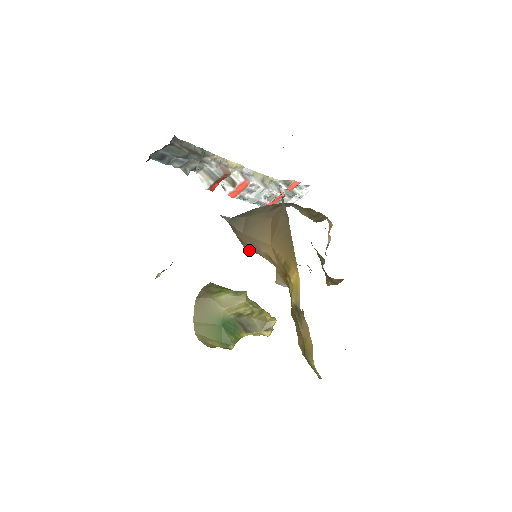
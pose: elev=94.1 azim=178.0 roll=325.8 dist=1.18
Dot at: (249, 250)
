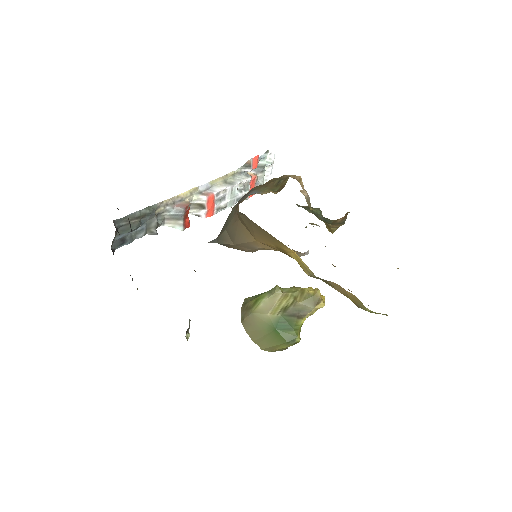
Dot at: occluded
